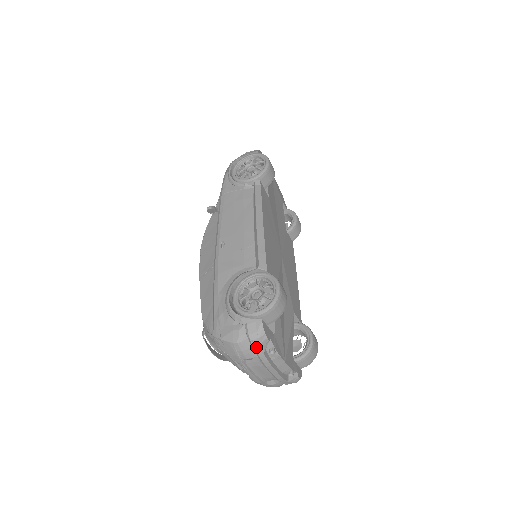
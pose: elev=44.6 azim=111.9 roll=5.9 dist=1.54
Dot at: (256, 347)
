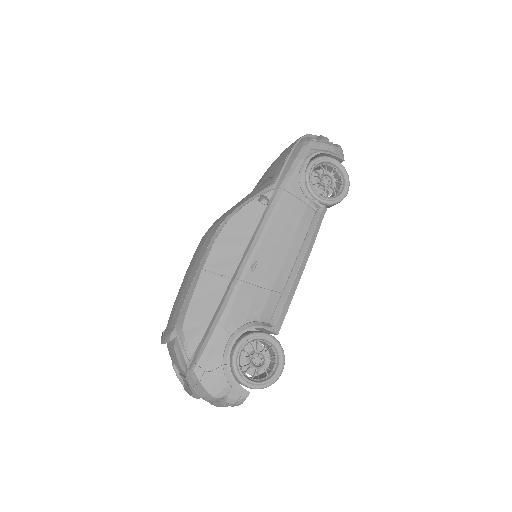
Dot at: (224, 404)
